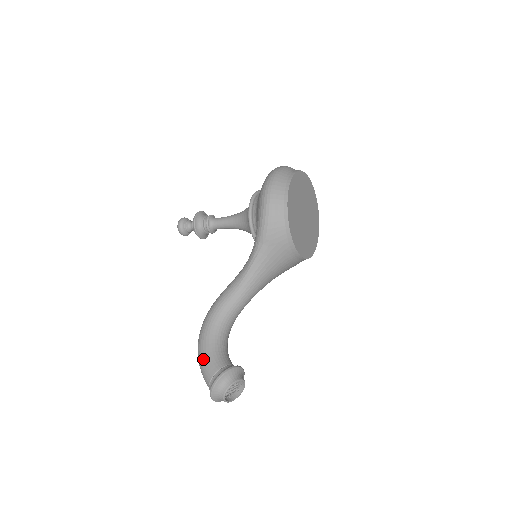
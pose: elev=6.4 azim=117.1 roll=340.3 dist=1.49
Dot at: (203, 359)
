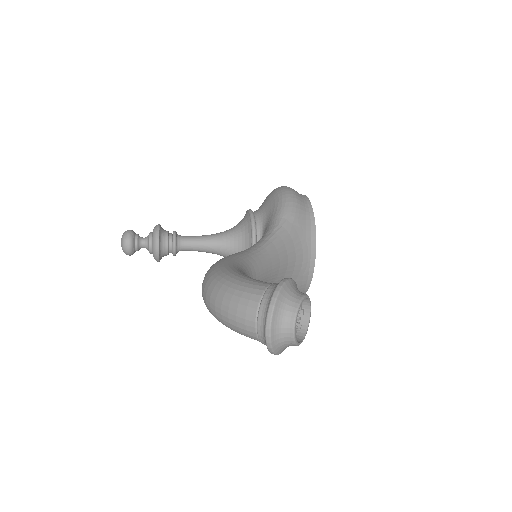
Dot at: (236, 278)
